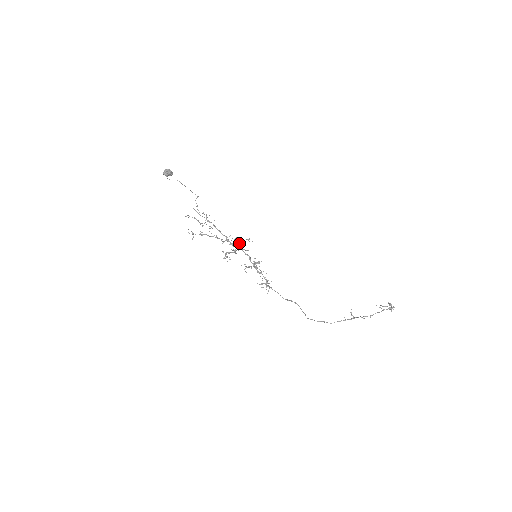
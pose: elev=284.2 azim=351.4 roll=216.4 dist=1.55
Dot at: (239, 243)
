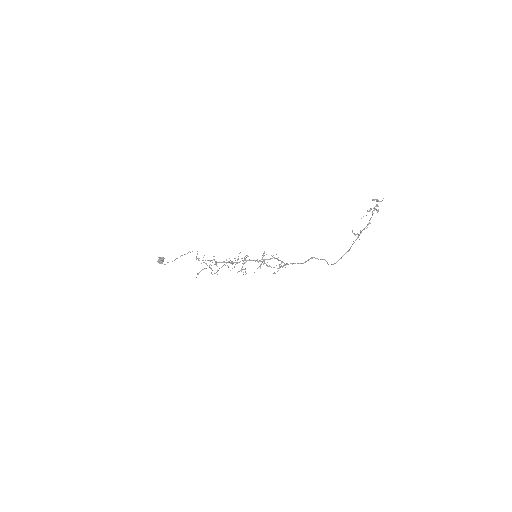
Dot at: occluded
